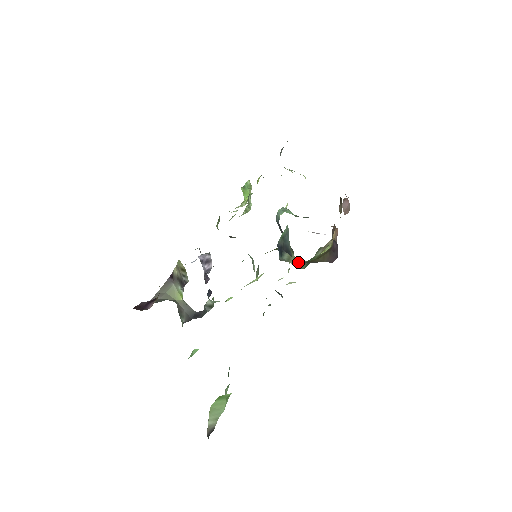
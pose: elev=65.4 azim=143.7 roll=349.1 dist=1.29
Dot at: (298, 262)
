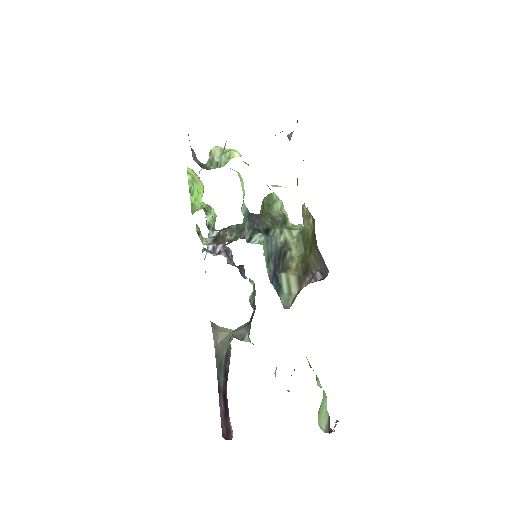
Dot at: (297, 278)
